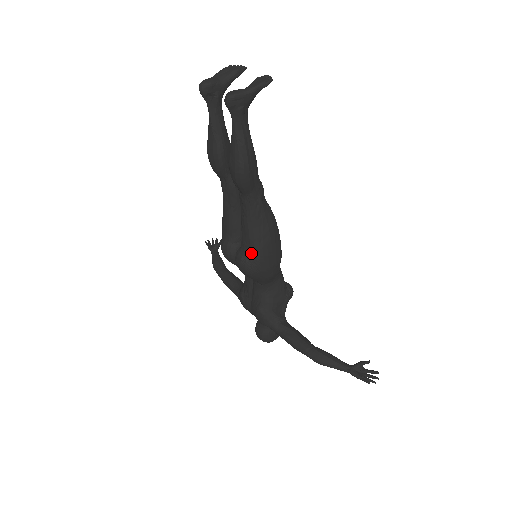
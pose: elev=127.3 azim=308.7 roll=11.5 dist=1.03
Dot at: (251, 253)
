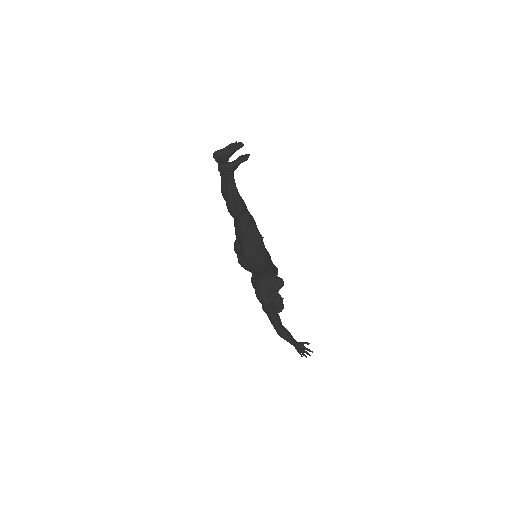
Dot at: (243, 254)
